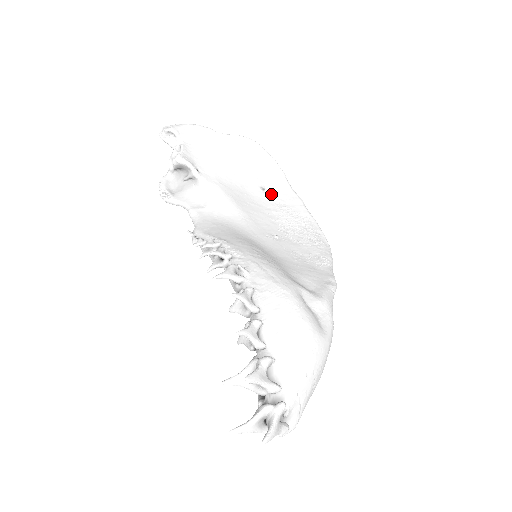
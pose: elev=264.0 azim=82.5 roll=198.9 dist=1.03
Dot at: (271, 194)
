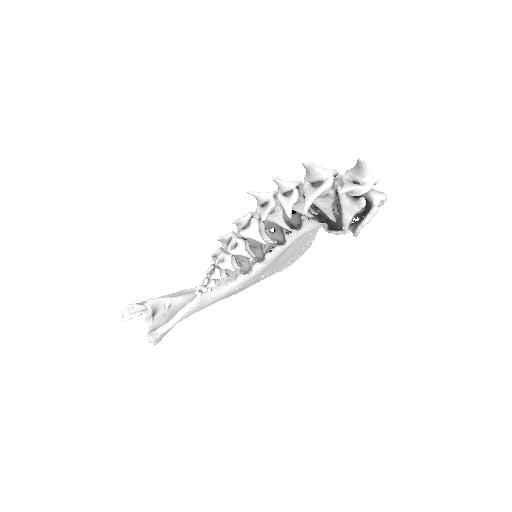
Dot at: occluded
